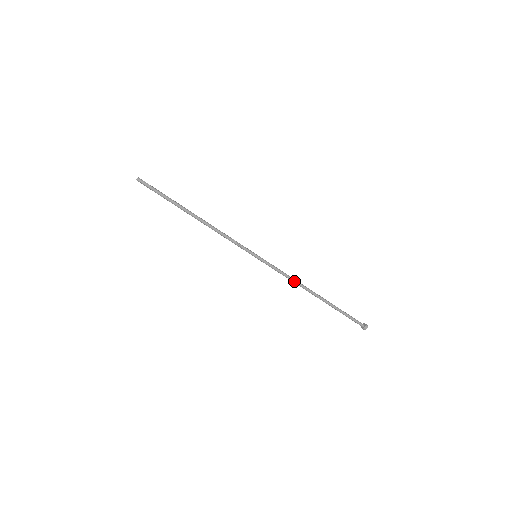
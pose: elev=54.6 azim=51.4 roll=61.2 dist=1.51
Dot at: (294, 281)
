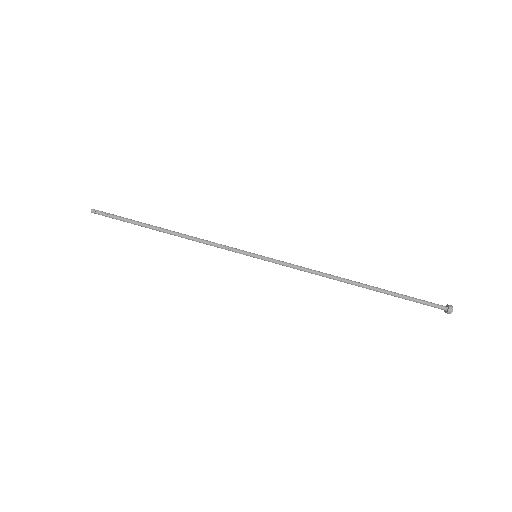
Dot at: (317, 274)
